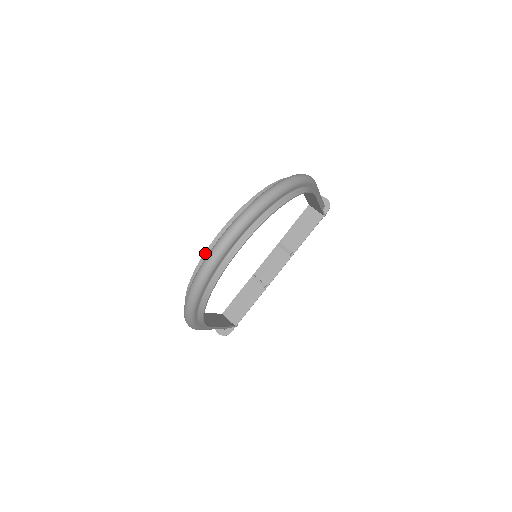
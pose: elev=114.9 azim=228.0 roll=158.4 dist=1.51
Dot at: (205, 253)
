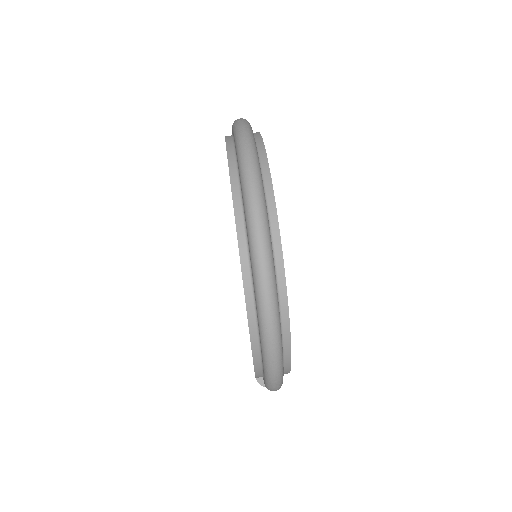
Dot at: (242, 271)
